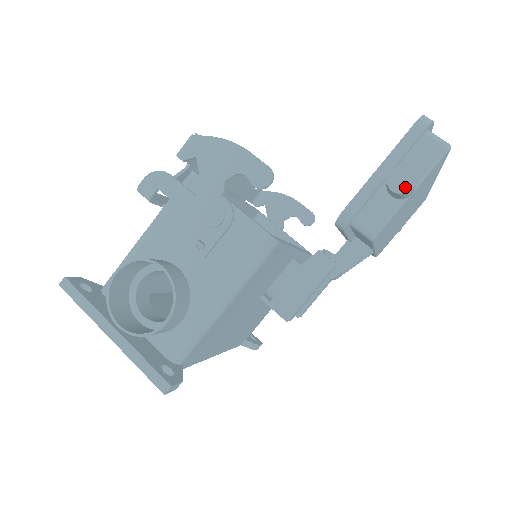
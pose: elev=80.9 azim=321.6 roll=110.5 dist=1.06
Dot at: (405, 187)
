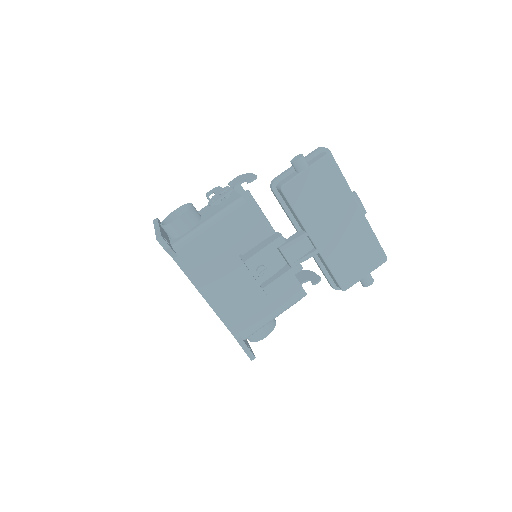
Dot at: (296, 159)
